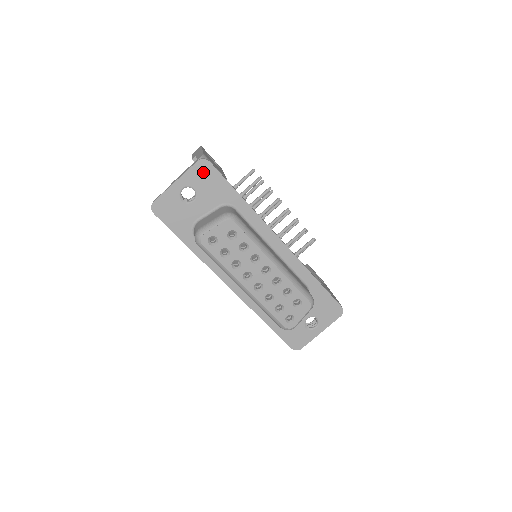
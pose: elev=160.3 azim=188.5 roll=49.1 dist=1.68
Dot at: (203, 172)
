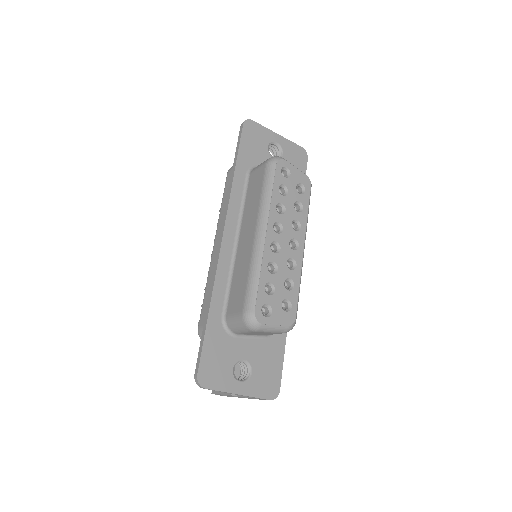
Dot at: (298, 156)
